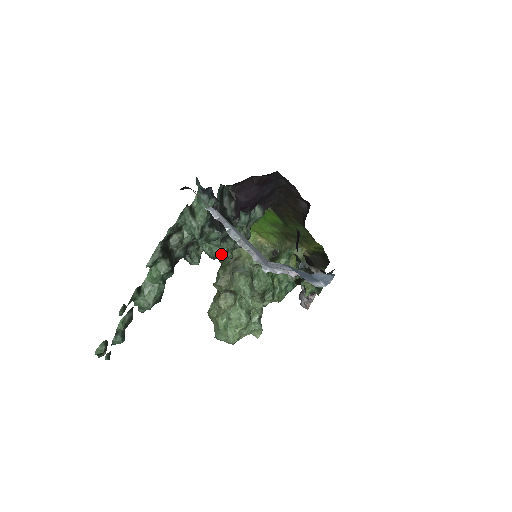
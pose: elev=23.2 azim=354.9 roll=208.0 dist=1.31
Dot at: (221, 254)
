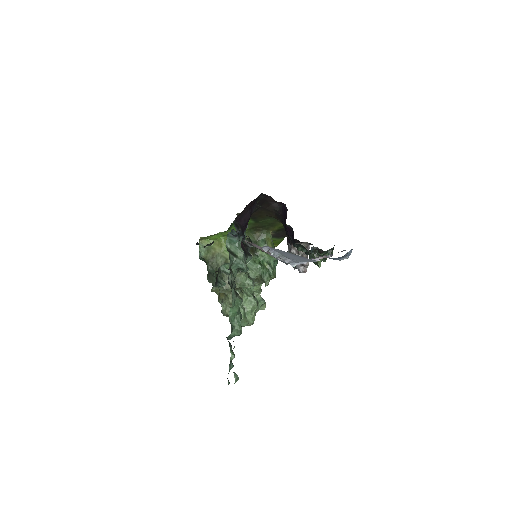
Dot at: occluded
